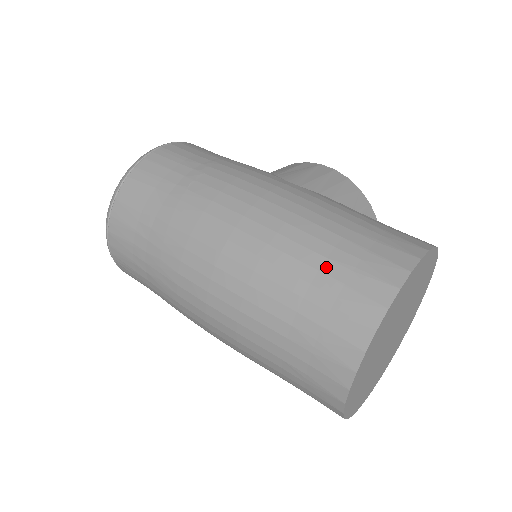
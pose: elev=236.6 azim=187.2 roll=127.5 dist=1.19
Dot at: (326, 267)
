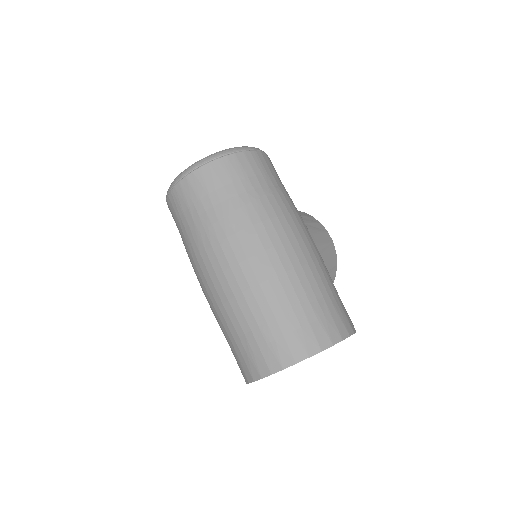
Dot at: (307, 307)
